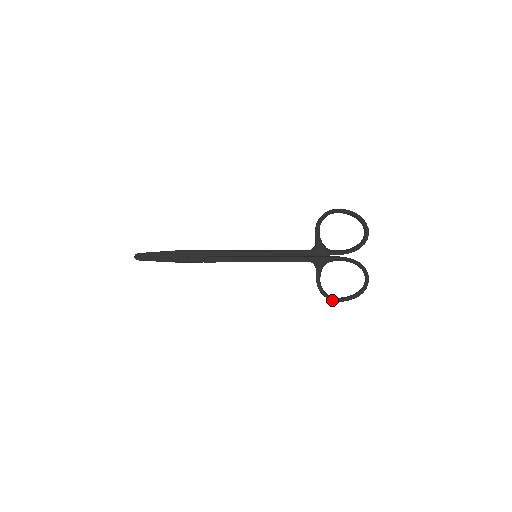
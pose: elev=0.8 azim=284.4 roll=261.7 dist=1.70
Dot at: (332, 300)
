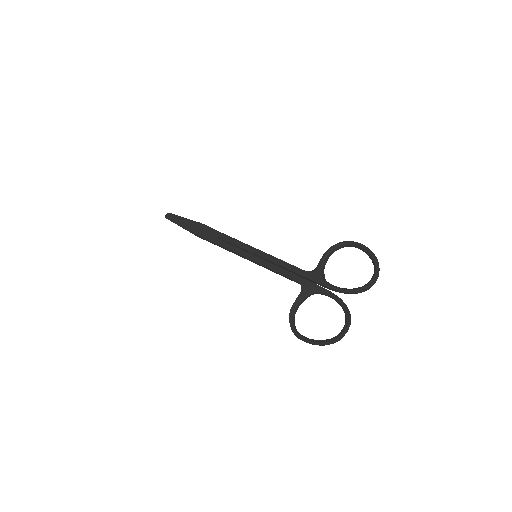
Dot at: (295, 334)
